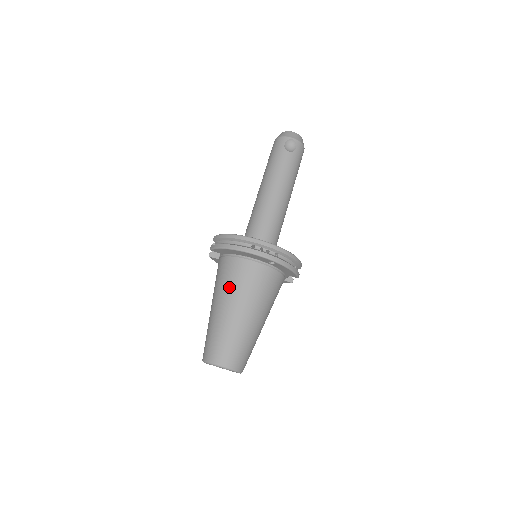
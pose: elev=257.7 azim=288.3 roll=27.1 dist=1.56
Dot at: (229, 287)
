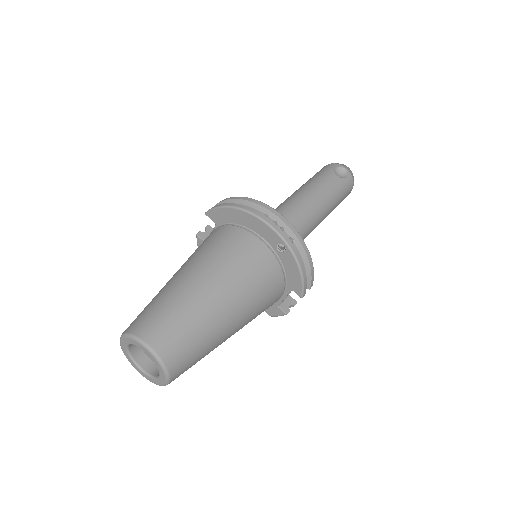
Dot at: (210, 253)
